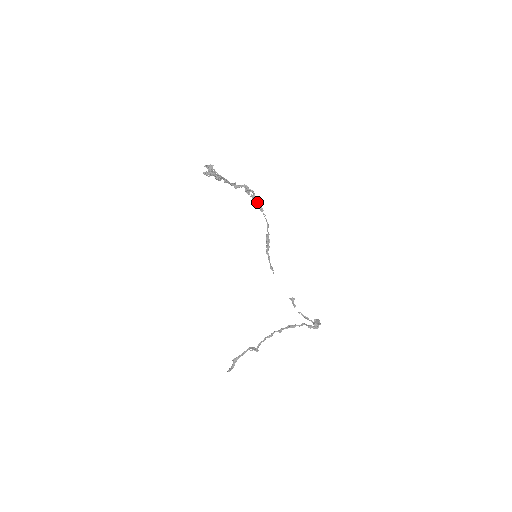
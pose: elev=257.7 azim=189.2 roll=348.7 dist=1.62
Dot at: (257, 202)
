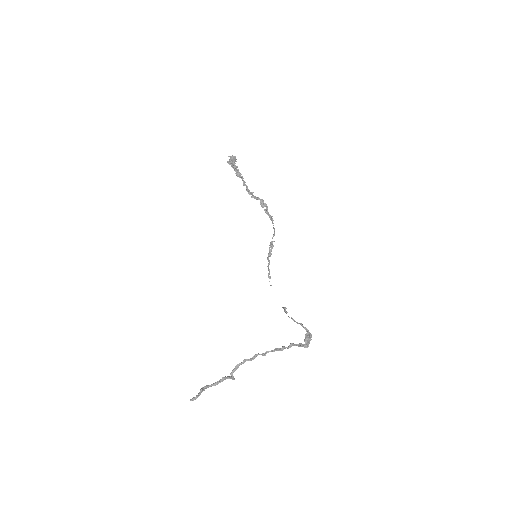
Dot at: (269, 214)
